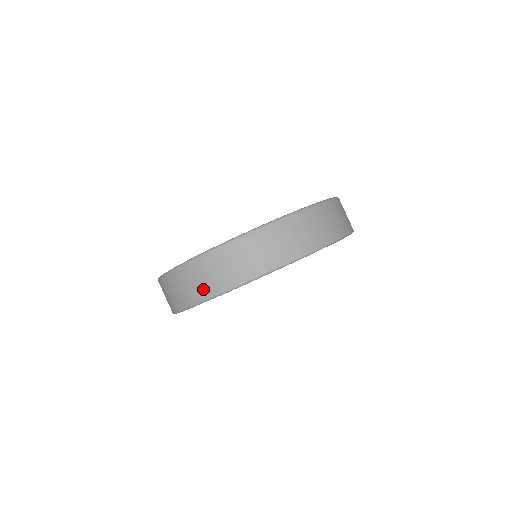
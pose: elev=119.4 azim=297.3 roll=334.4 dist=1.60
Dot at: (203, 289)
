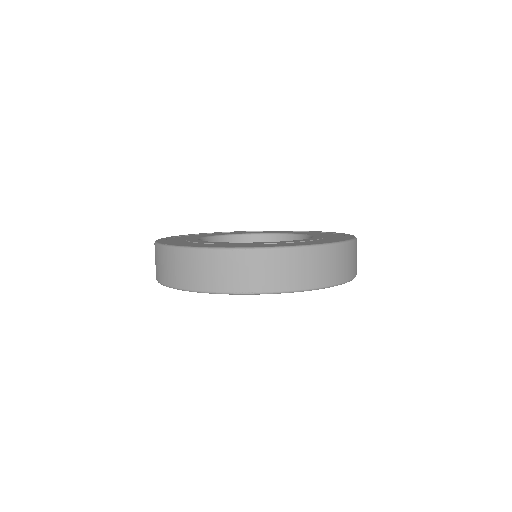
Dot at: (176, 278)
